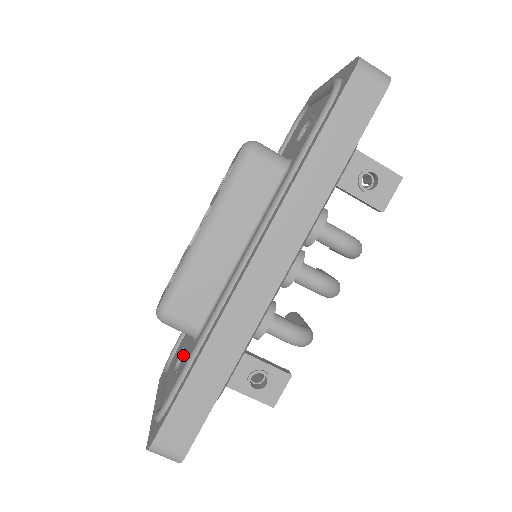
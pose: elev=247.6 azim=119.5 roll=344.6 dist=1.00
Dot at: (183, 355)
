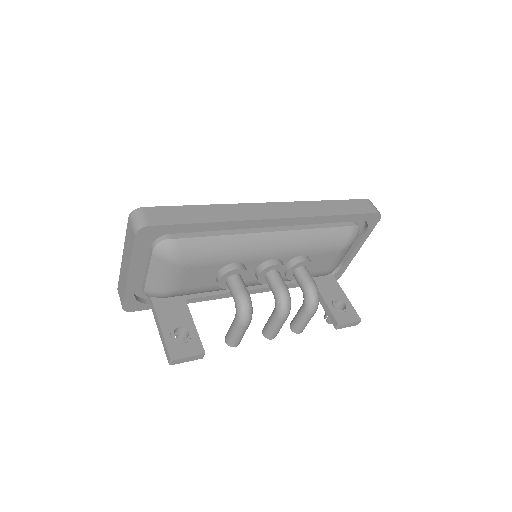
Dot at: occluded
